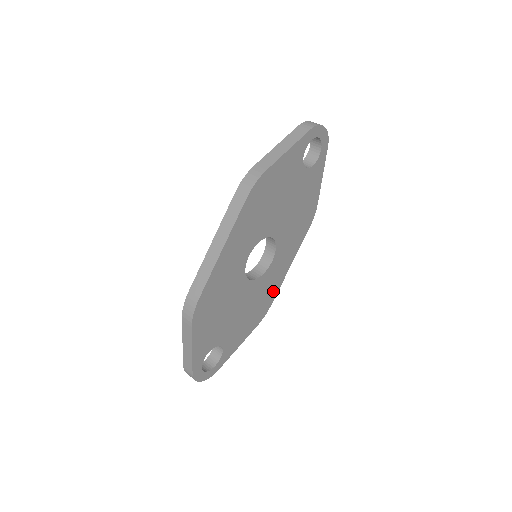
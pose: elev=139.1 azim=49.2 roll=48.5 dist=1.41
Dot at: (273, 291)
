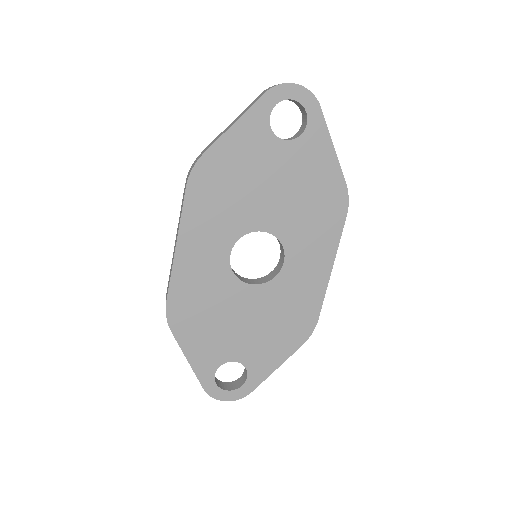
Dot at: (312, 301)
